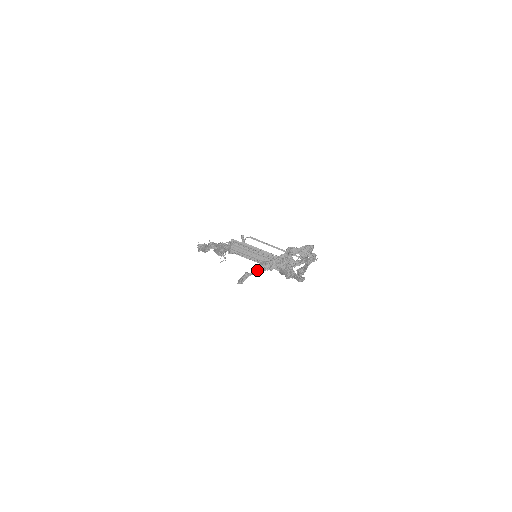
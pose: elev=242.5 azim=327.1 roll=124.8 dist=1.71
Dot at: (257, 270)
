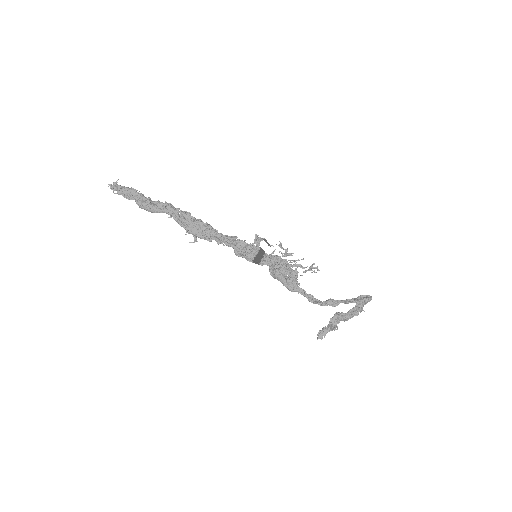
Dot at: (333, 323)
